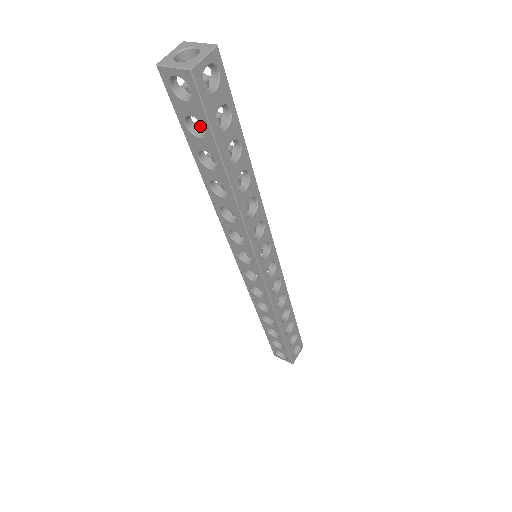
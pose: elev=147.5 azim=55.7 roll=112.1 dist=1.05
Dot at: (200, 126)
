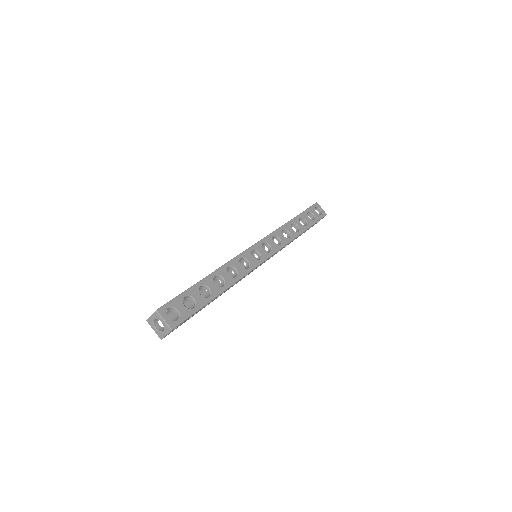
Dot at: (184, 300)
